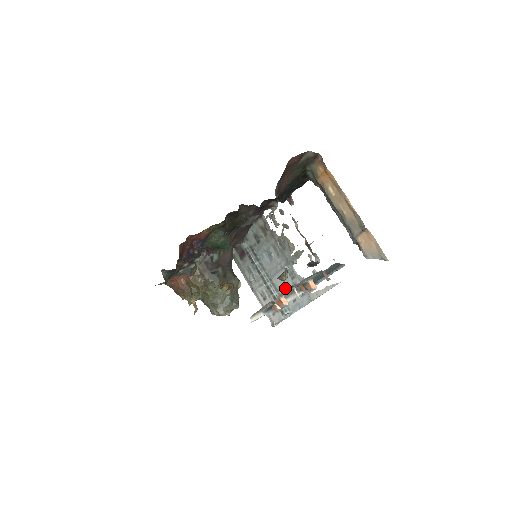
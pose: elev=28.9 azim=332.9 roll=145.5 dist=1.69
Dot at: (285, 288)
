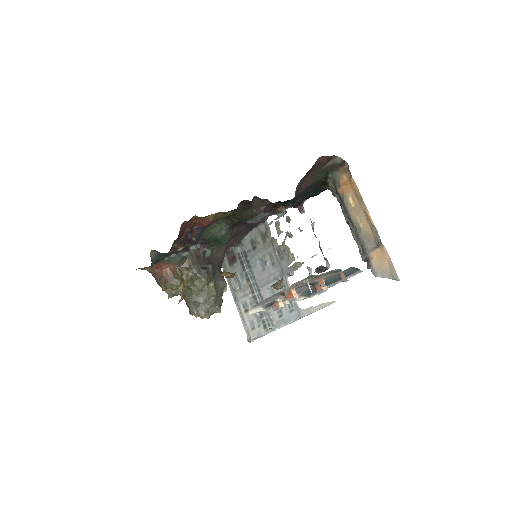
Dot at: occluded
